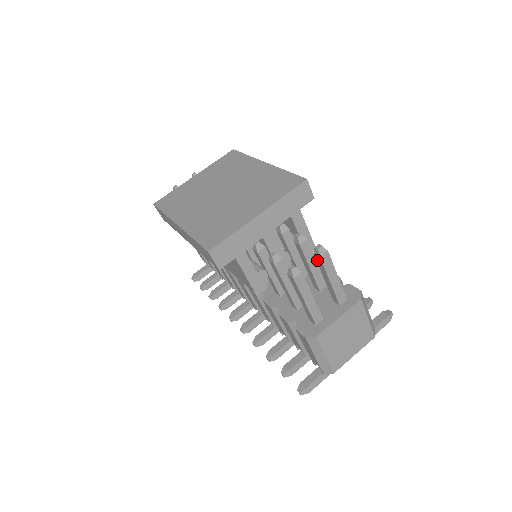
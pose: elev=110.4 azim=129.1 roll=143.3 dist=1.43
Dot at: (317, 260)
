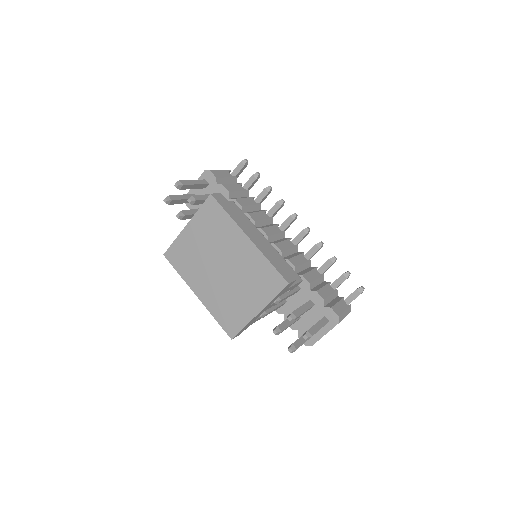
Dot at: occluded
